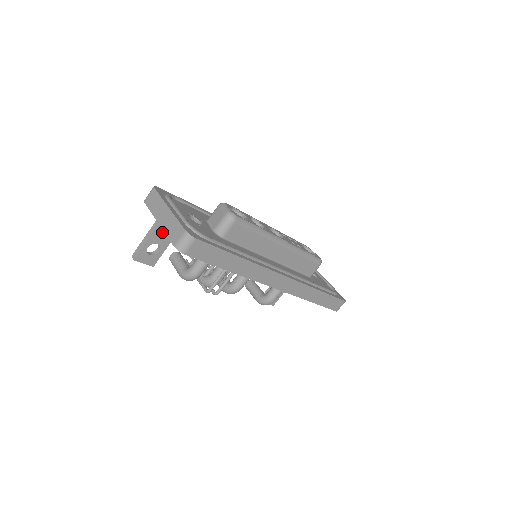
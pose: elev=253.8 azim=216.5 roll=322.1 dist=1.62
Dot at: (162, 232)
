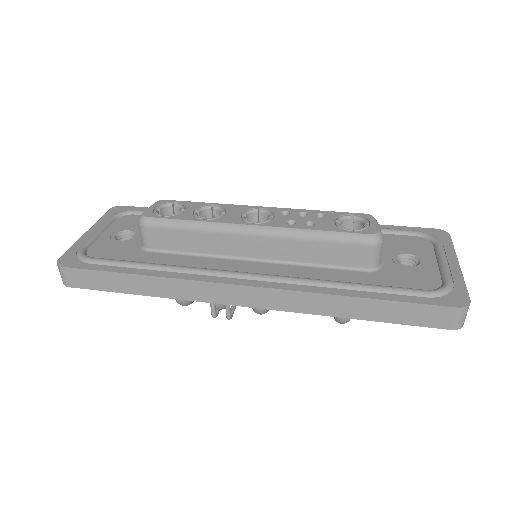
Dot at: occluded
